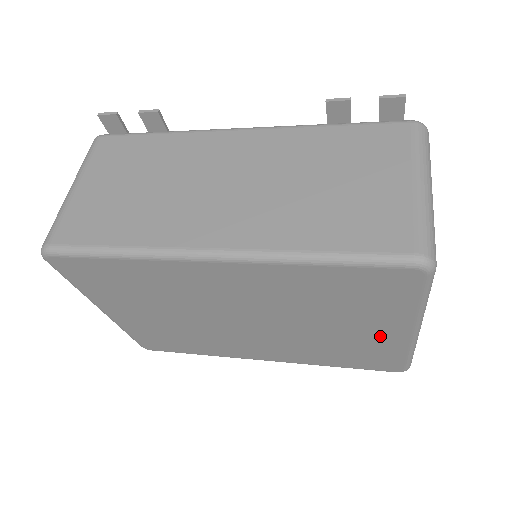
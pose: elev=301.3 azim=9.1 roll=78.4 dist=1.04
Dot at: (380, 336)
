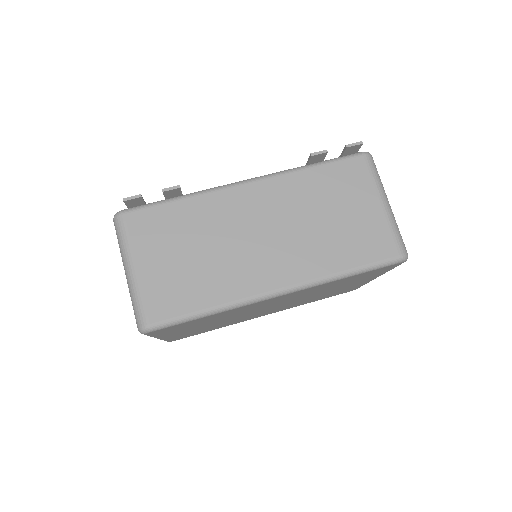
Dot at: occluded
